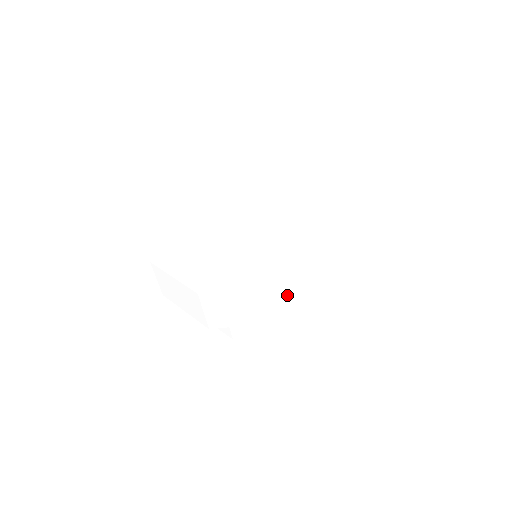
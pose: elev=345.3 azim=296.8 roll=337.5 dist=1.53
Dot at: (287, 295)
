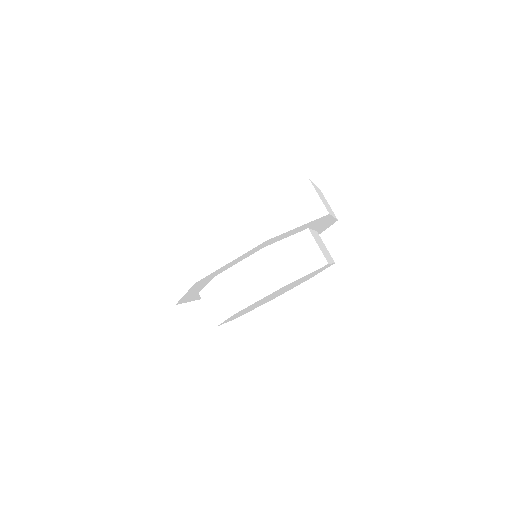
Dot at: (246, 215)
